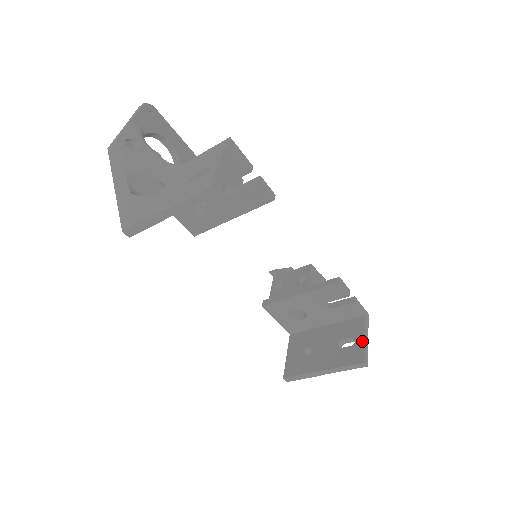
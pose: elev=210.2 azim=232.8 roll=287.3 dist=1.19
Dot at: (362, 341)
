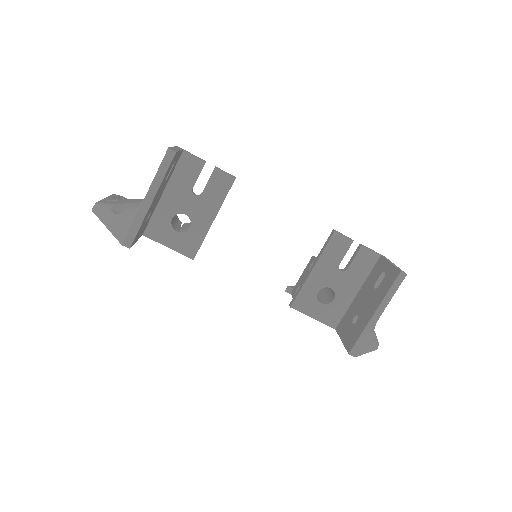
Dot at: (389, 266)
